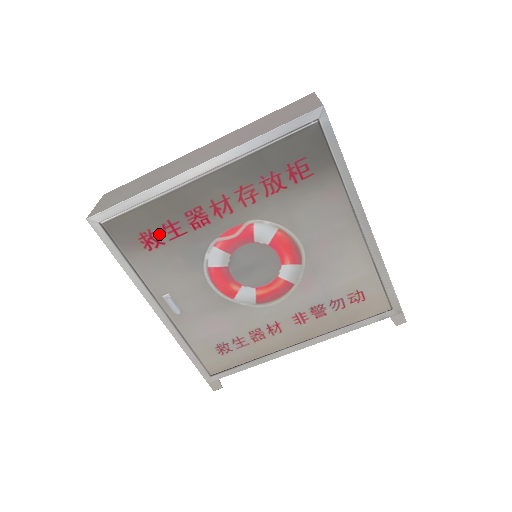
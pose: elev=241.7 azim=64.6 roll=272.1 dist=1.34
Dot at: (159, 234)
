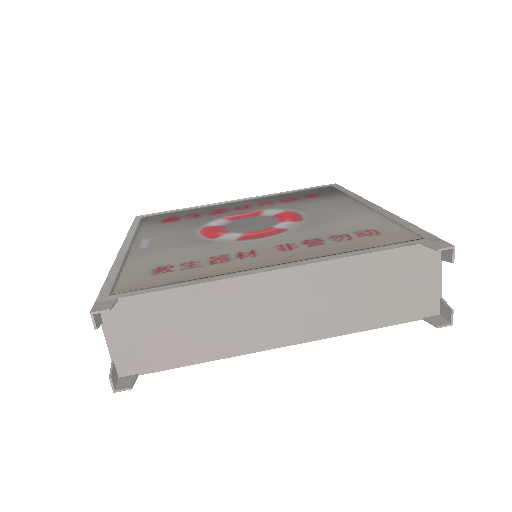
Dot at: (181, 218)
